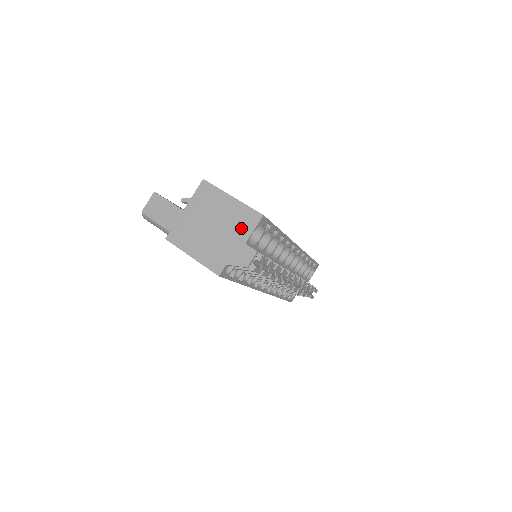
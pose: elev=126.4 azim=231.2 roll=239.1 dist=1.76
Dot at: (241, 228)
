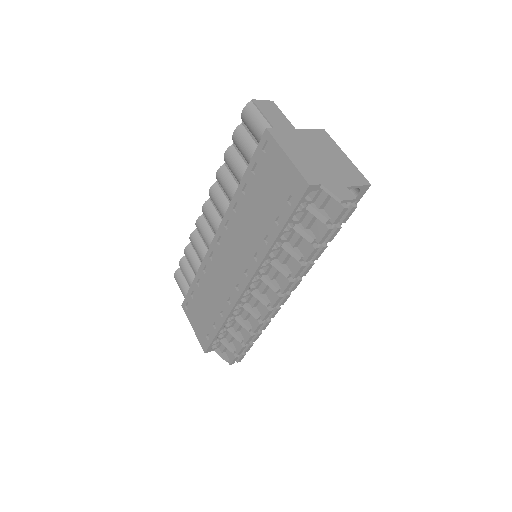
Dot at: (347, 176)
